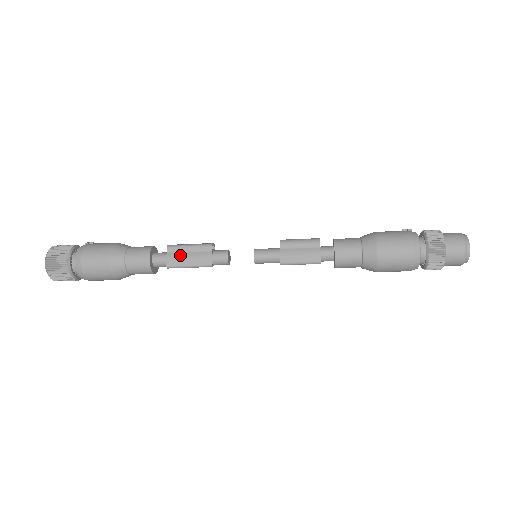
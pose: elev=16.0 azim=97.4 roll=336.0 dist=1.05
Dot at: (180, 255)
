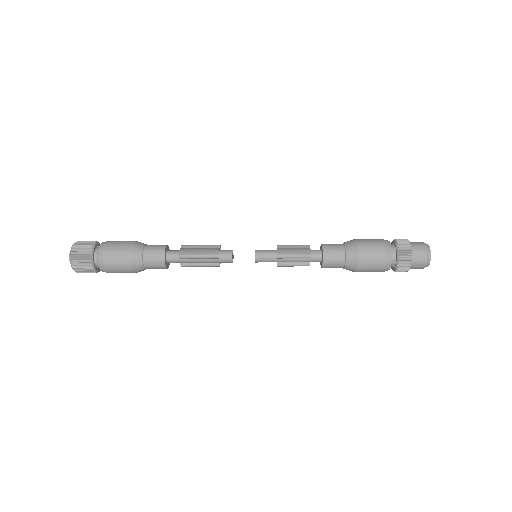
Dot at: (192, 249)
